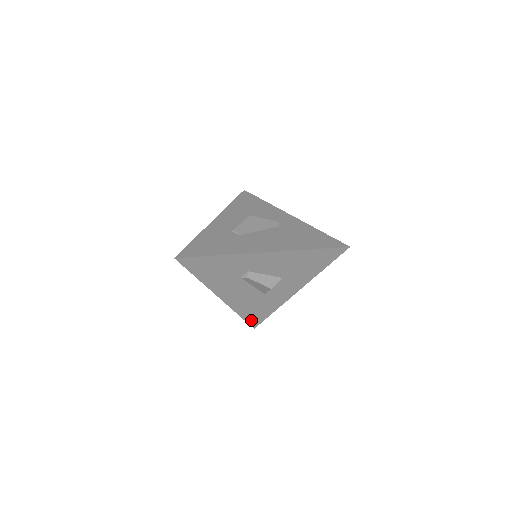
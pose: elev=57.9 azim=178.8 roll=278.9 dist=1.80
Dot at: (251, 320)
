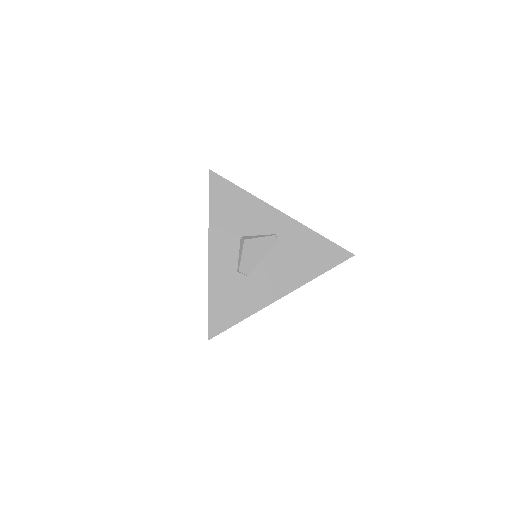
Dot at: occluded
